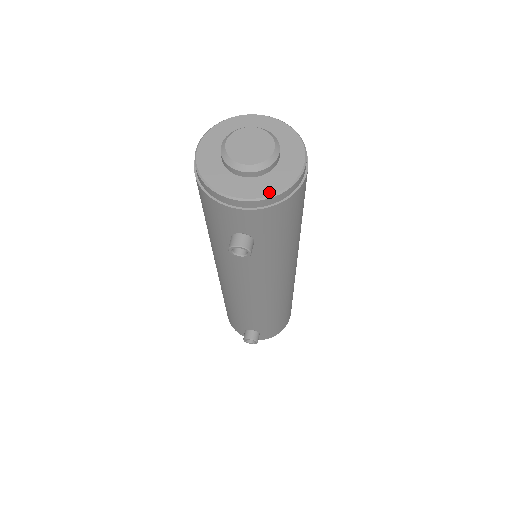
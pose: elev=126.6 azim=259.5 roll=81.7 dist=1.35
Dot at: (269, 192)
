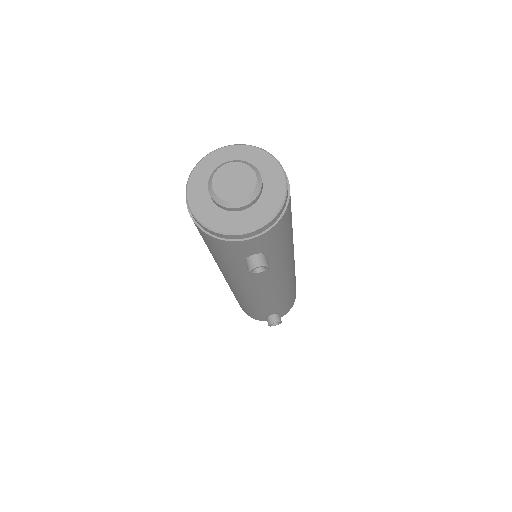
Dot at: (269, 215)
